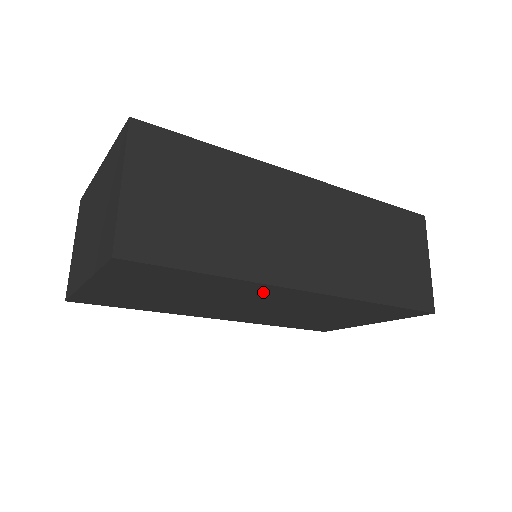
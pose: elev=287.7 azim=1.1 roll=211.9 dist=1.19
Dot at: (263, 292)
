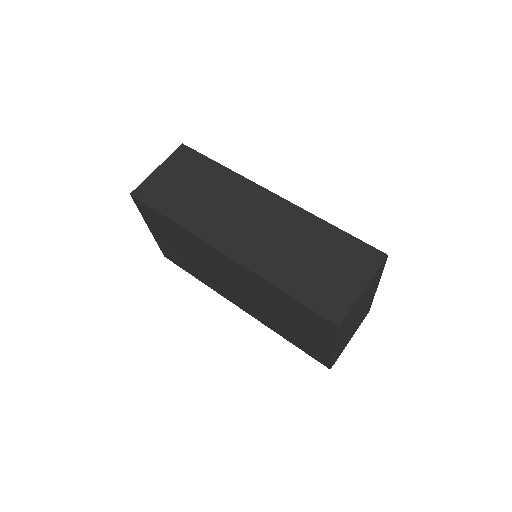
Dot at: (208, 252)
